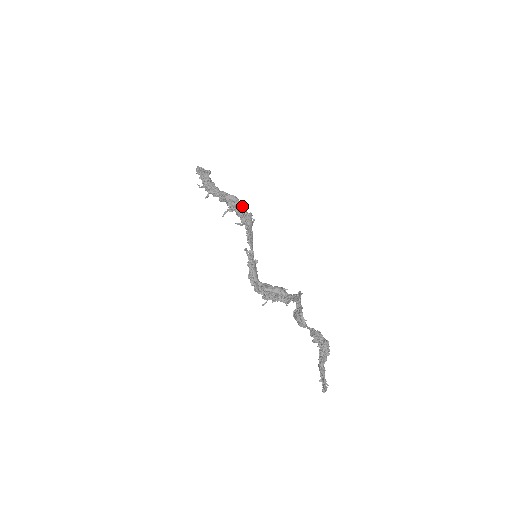
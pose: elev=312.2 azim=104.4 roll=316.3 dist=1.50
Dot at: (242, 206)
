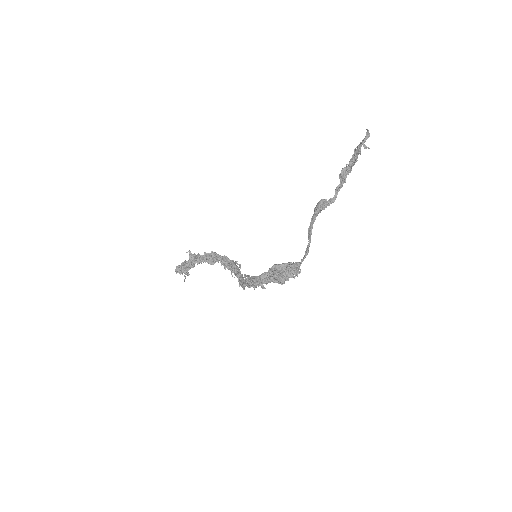
Dot at: occluded
